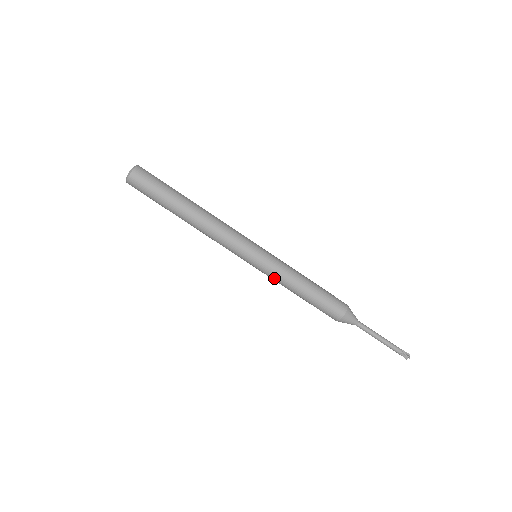
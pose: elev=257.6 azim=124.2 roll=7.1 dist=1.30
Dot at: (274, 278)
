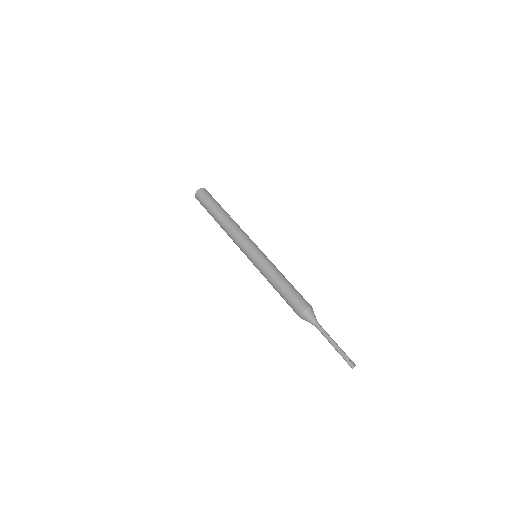
Dot at: (264, 268)
